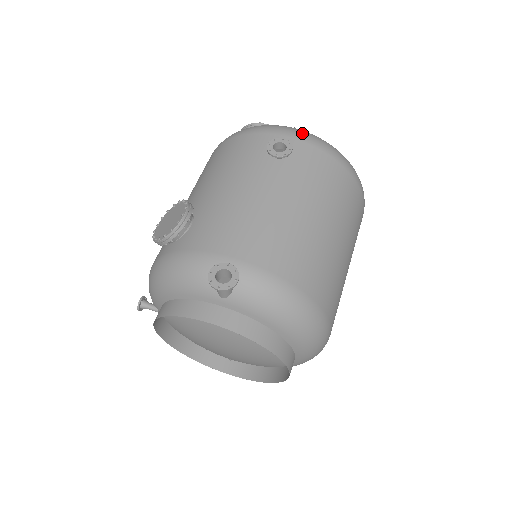
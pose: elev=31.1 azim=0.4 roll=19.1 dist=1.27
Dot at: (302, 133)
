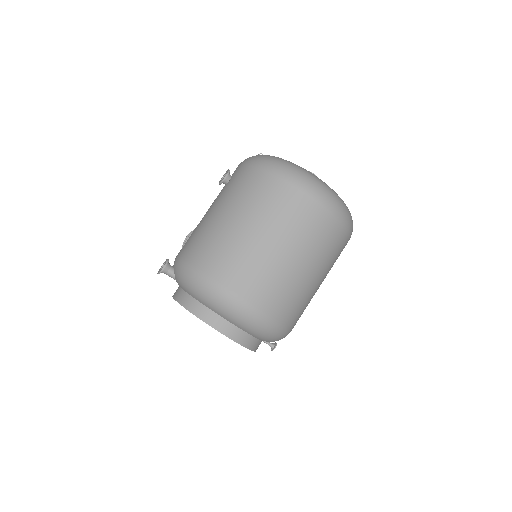
Dot at: (248, 159)
